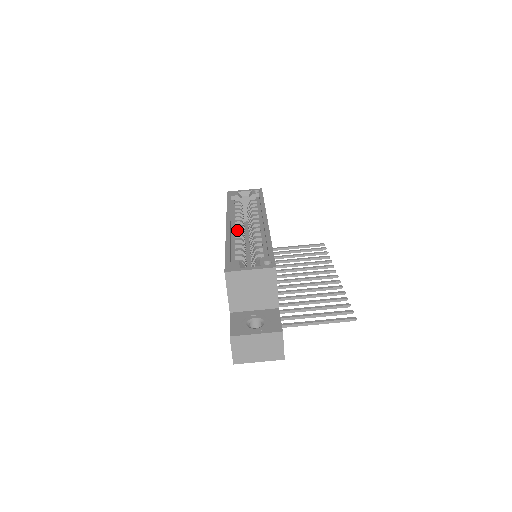
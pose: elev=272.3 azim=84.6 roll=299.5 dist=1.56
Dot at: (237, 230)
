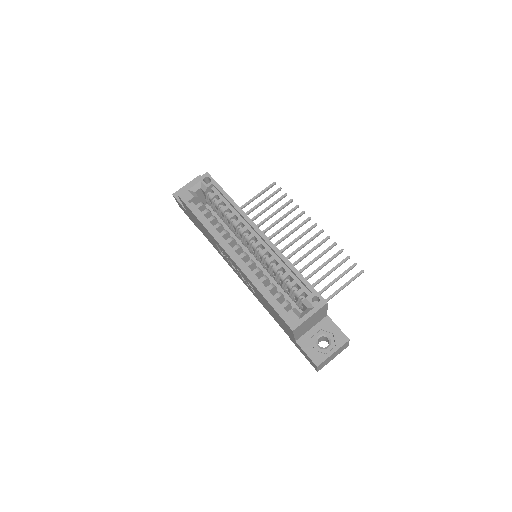
Dot at: (243, 257)
